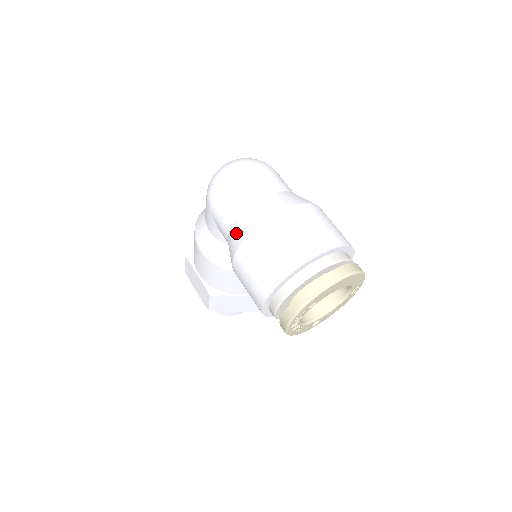
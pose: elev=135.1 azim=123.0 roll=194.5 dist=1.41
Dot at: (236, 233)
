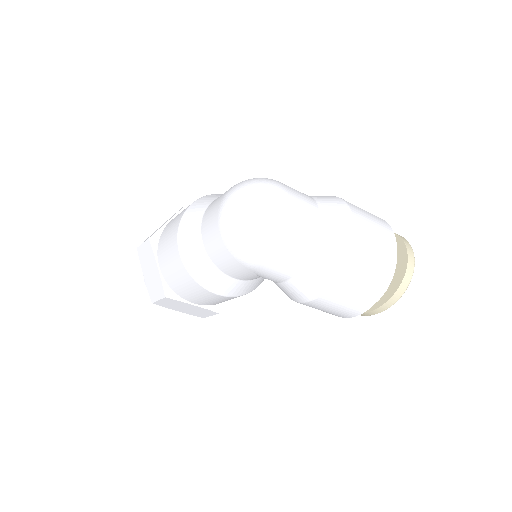
Dot at: (310, 281)
